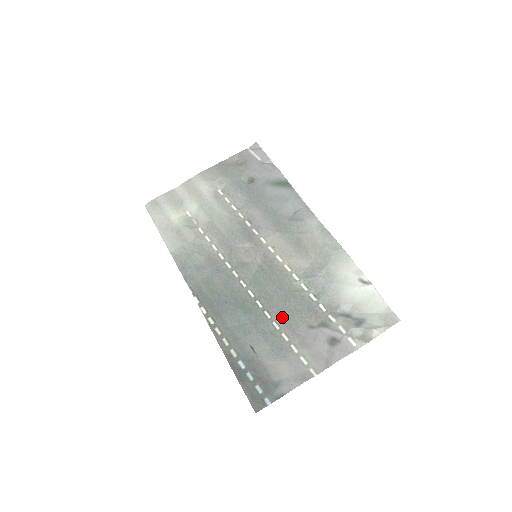
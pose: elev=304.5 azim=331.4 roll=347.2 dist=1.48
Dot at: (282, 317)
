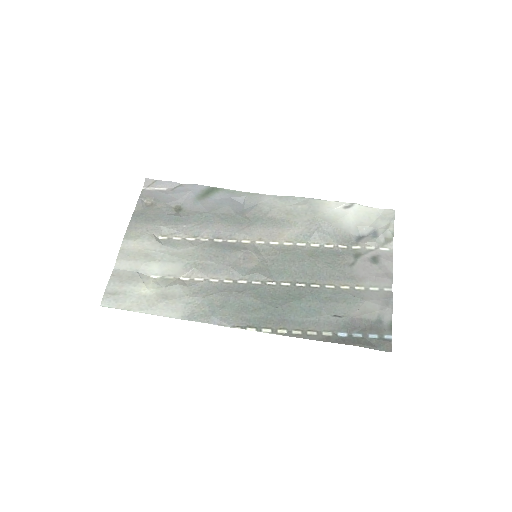
Dot at: (327, 277)
